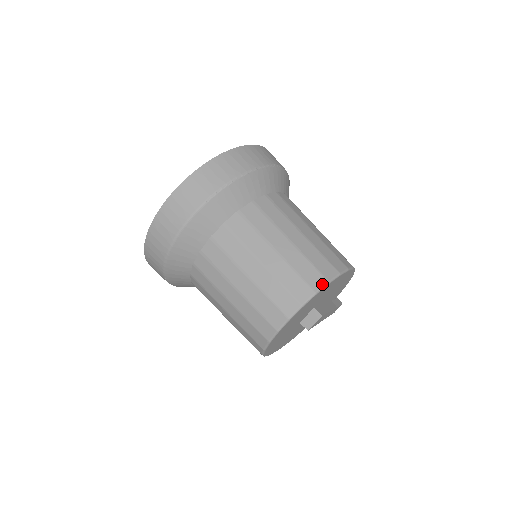
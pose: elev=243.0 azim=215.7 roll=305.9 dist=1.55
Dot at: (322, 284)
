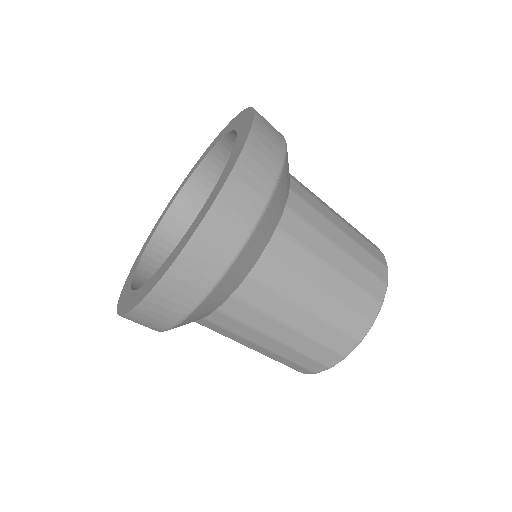
Dot at: (384, 291)
